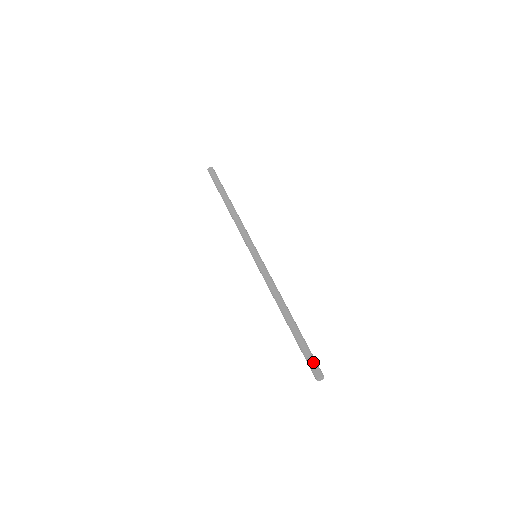
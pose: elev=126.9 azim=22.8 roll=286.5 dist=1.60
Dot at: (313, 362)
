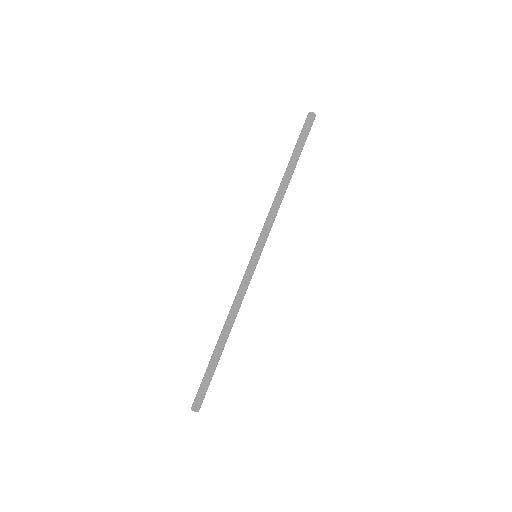
Dot at: (203, 395)
